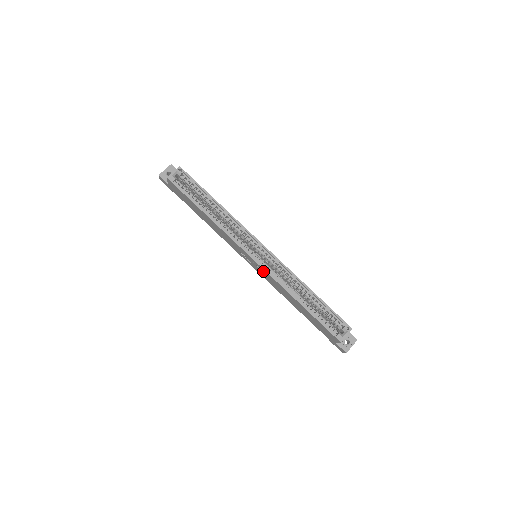
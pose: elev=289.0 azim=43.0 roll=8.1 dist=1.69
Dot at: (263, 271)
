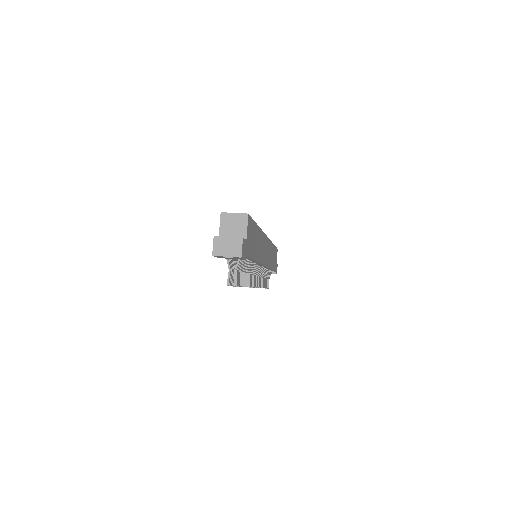
Dot at: occluded
